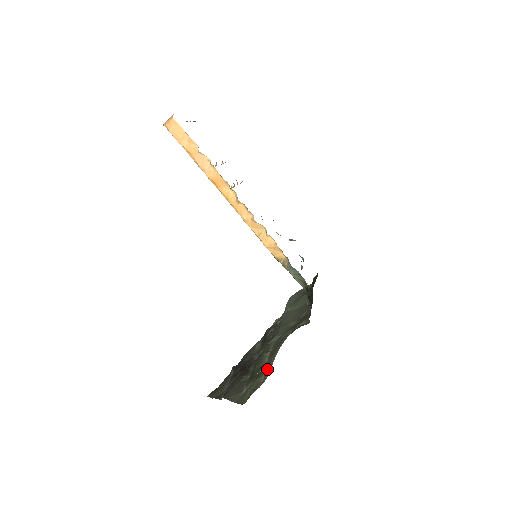
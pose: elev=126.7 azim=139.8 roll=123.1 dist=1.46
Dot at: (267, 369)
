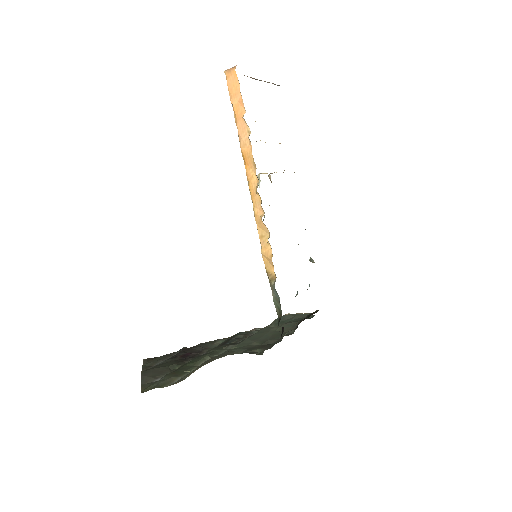
Dot at: (188, 374)
